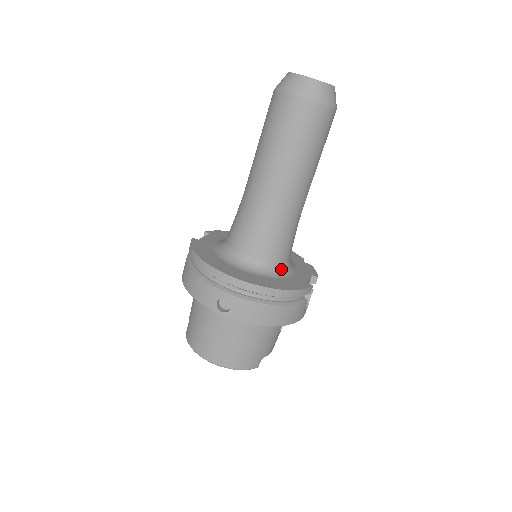
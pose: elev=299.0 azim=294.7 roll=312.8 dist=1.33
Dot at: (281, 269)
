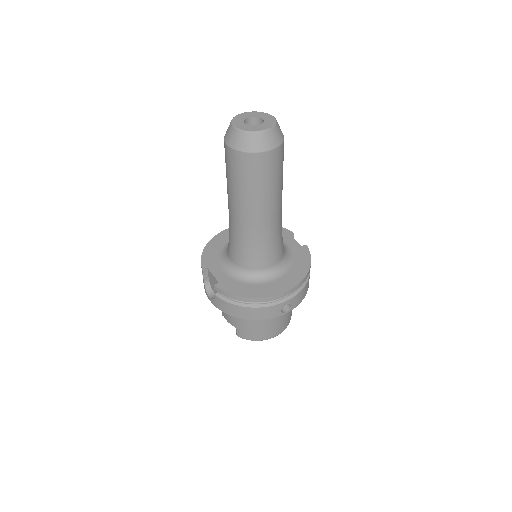
Dot at: (286, 253)
